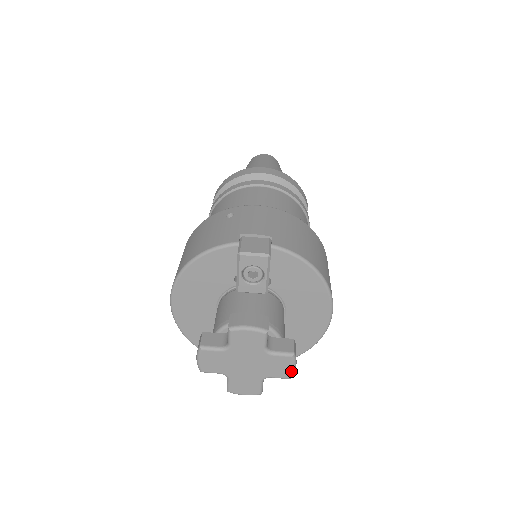
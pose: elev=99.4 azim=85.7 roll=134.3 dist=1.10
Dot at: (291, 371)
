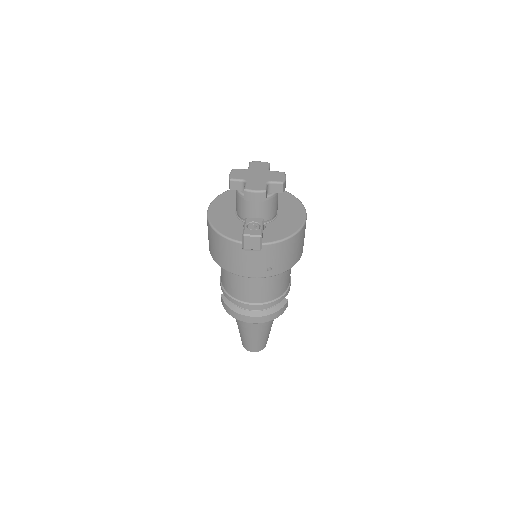
Dot at: (283, 178)
